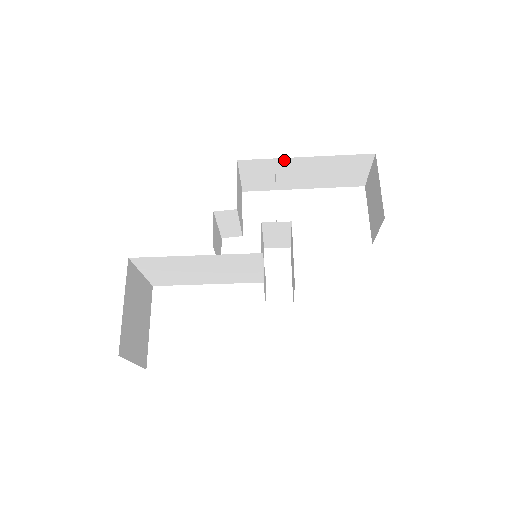
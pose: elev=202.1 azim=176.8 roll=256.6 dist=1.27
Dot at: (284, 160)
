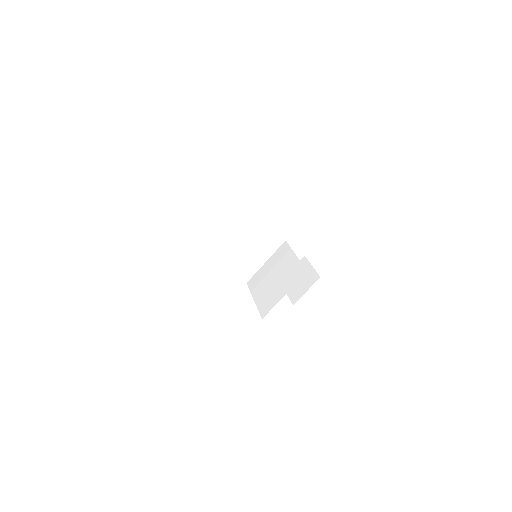
Dot at: occluded
